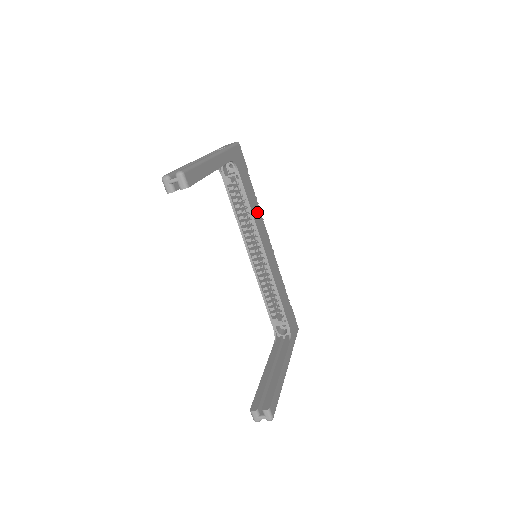
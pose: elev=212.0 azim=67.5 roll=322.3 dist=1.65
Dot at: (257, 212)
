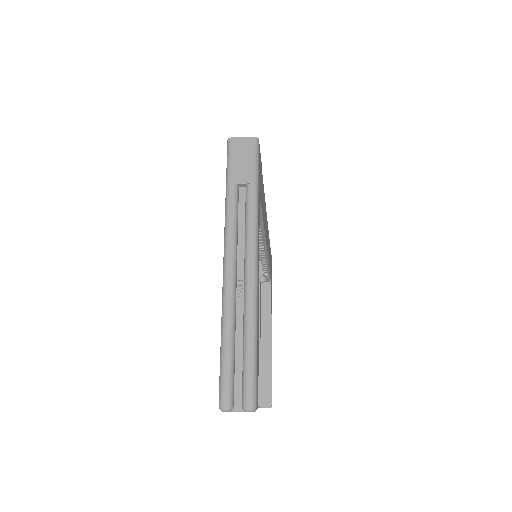
Dot at: (264, 210)
